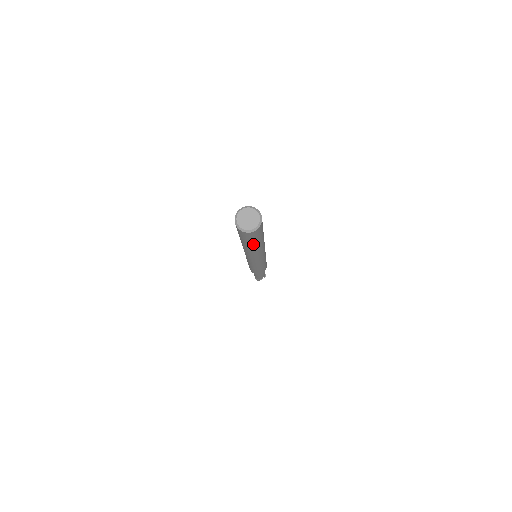
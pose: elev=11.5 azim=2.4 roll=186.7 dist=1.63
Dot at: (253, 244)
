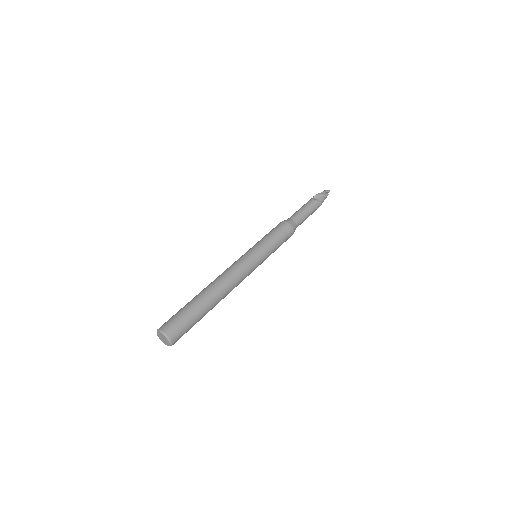
Dot at: (200, 319)
